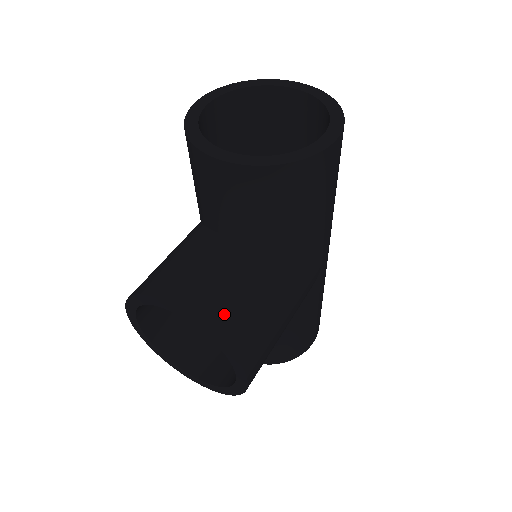
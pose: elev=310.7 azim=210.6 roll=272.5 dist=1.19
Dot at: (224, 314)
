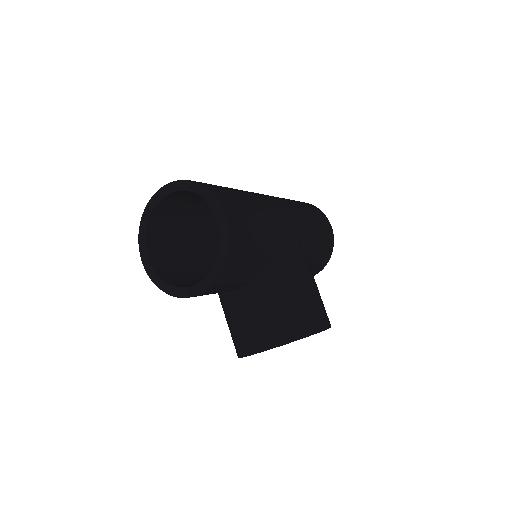
Dot at: (284, 329)
